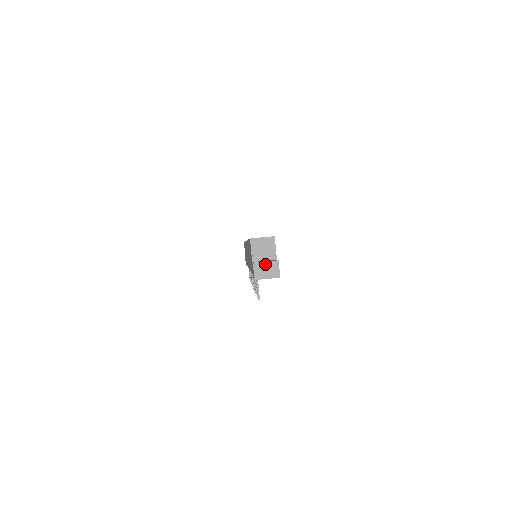
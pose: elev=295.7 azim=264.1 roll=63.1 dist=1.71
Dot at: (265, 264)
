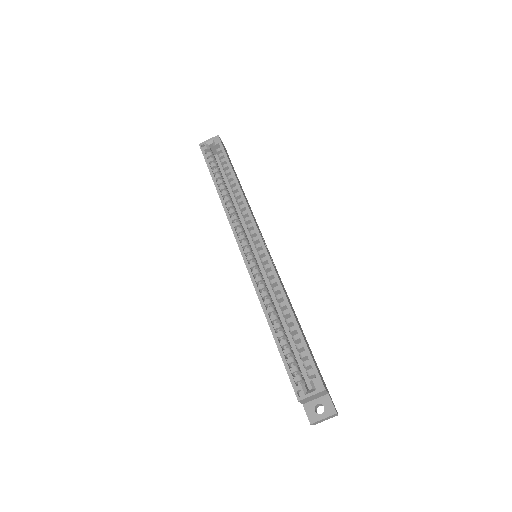
Dot at: occluded
